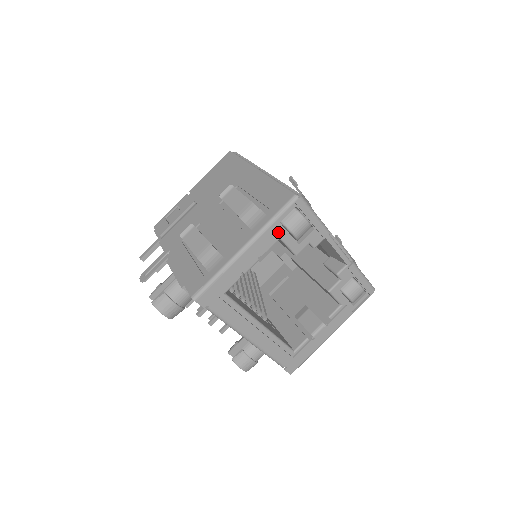
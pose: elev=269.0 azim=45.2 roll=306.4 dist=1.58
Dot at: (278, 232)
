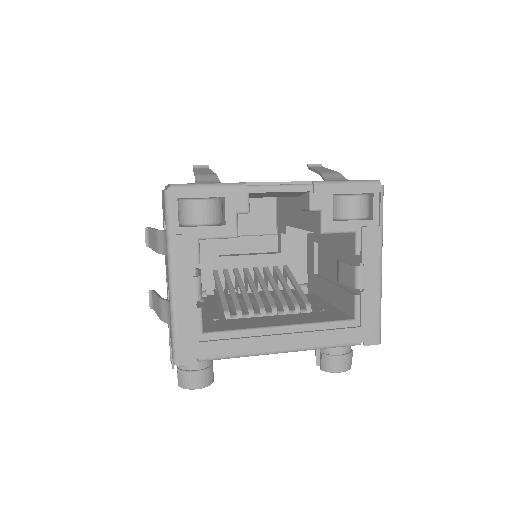
Dot at: (186, 237)
